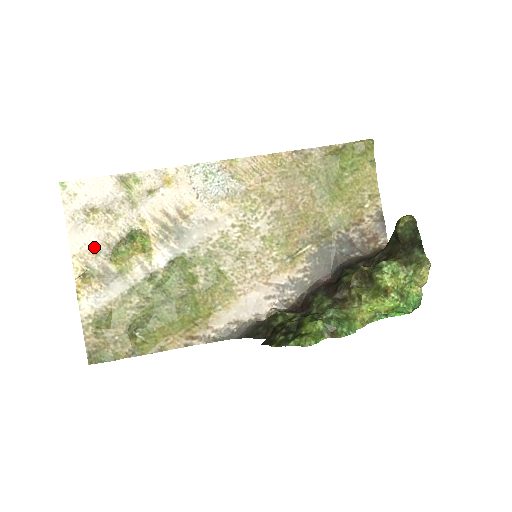
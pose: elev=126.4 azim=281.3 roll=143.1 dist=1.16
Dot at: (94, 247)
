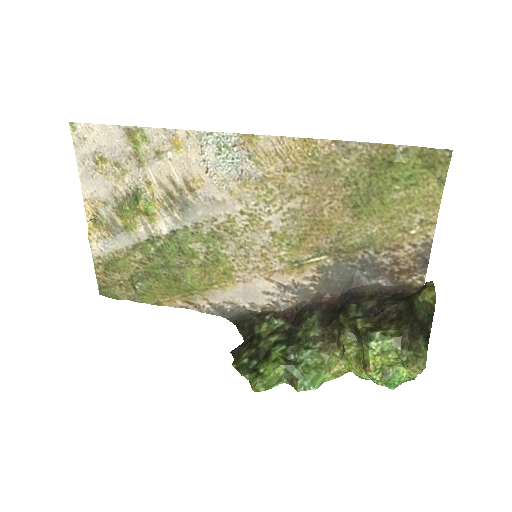
Dot at: (103, 196)
